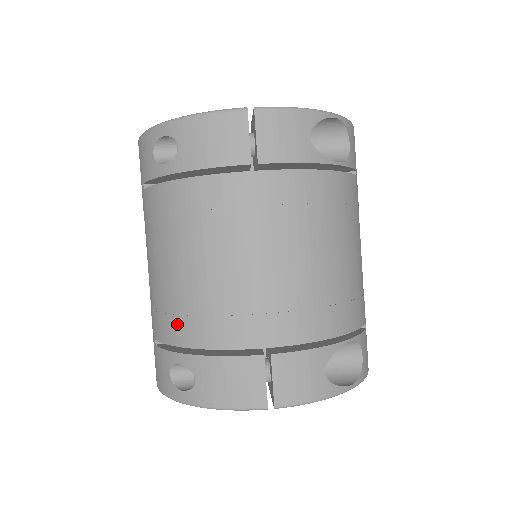
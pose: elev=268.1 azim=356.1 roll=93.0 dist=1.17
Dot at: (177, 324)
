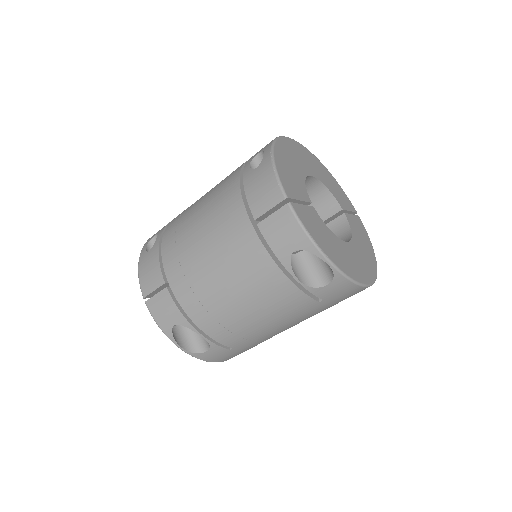
Dot at: (173, 225)
